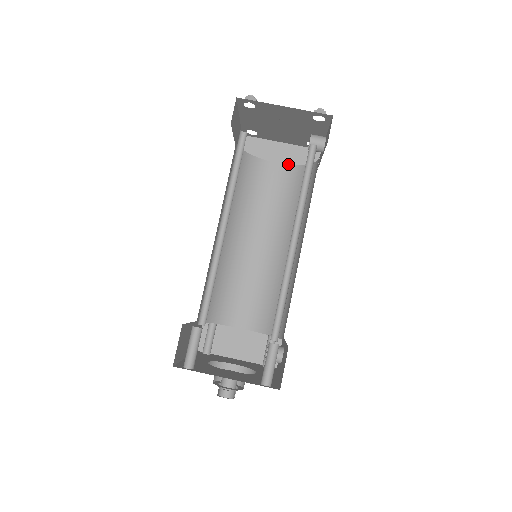
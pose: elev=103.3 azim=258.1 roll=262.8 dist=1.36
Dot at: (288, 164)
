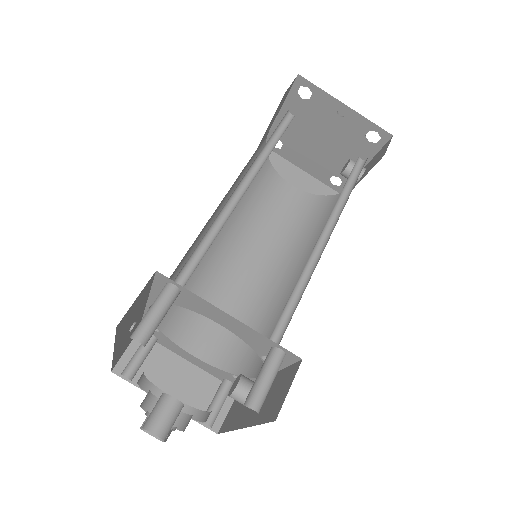
Dot at: (303, 192)
